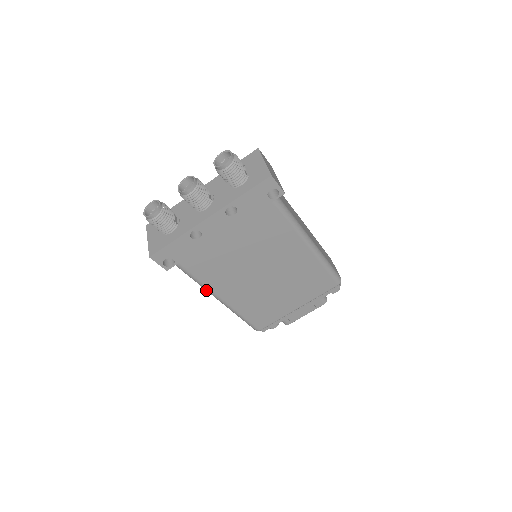
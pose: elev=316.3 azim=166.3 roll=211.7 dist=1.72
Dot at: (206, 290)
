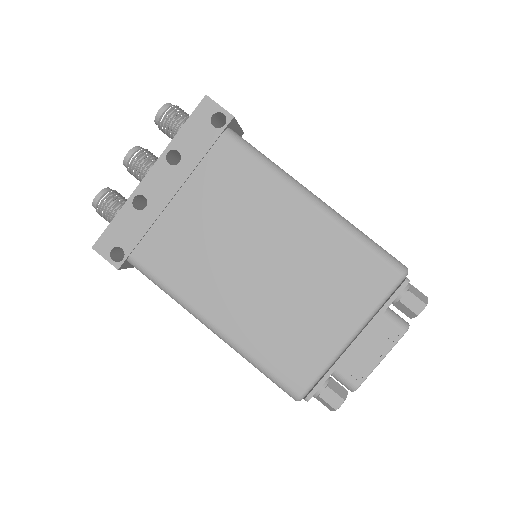
Dot at: (184, 308)
